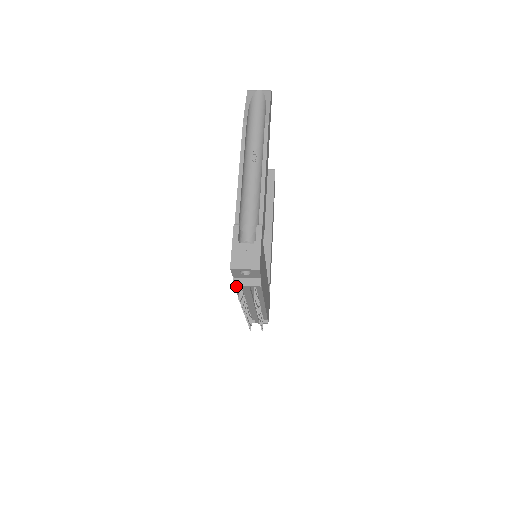
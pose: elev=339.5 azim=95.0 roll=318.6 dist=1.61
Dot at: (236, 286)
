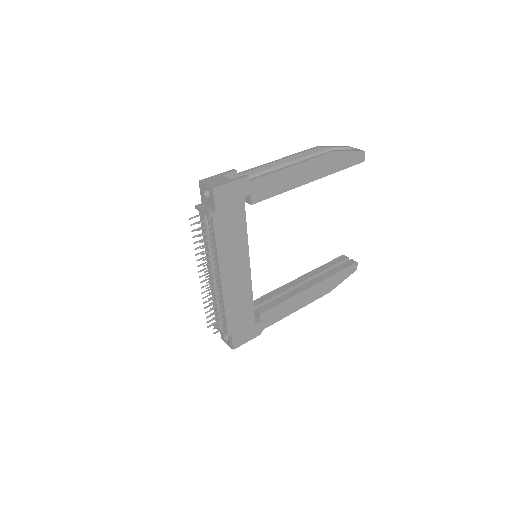
Dot at: (197, 209)
